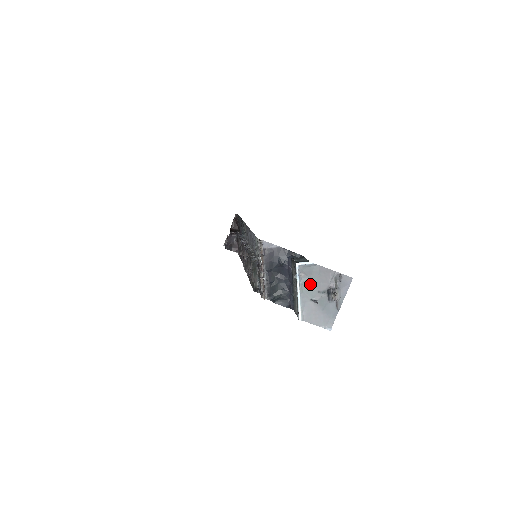
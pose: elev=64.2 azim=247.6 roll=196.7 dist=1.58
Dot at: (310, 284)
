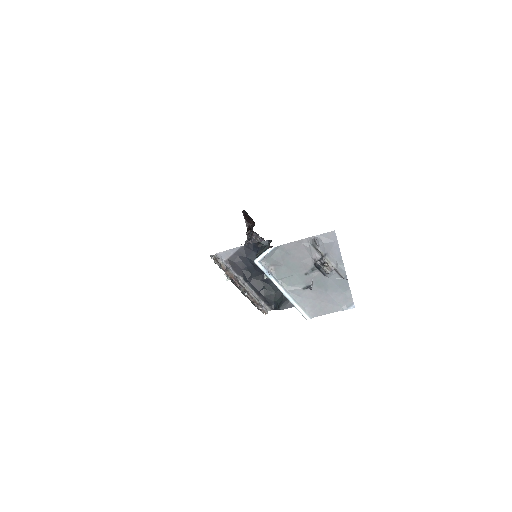
Dot at: (289, 272)
